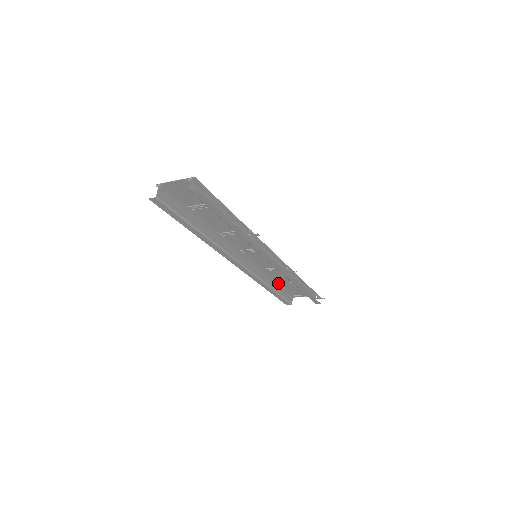
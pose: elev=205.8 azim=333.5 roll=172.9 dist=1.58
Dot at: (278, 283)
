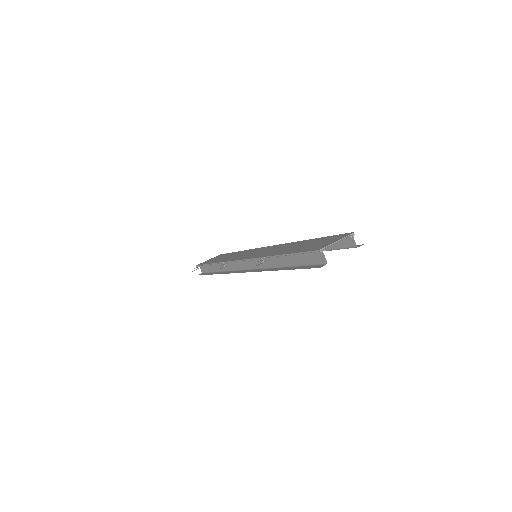
Dot at: occluded
